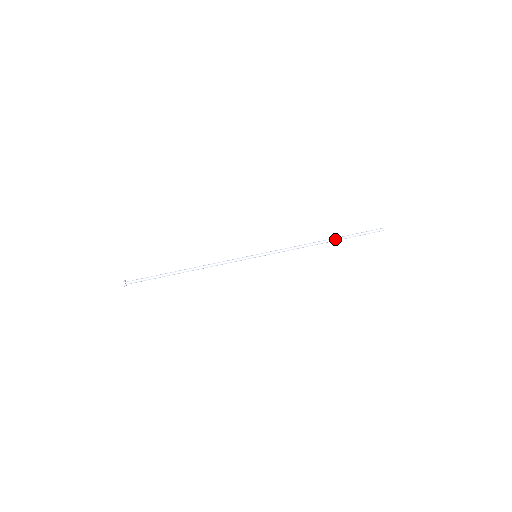
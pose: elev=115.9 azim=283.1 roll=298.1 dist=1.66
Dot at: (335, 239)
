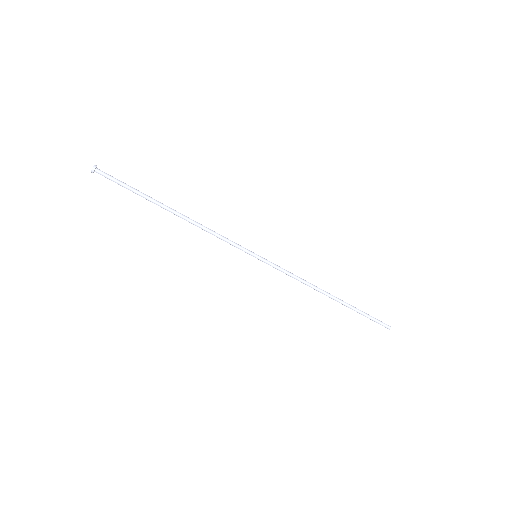
Dot at: (342, 301)
